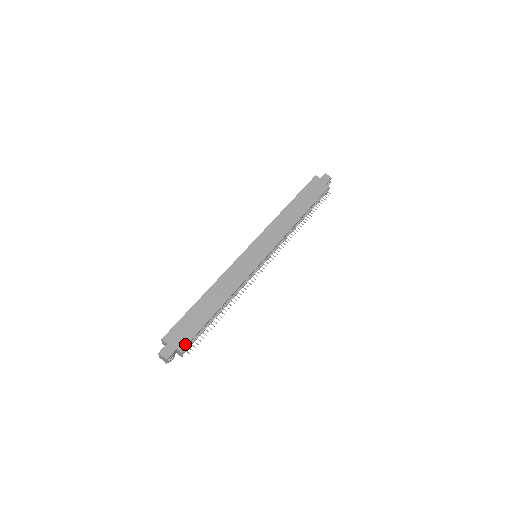
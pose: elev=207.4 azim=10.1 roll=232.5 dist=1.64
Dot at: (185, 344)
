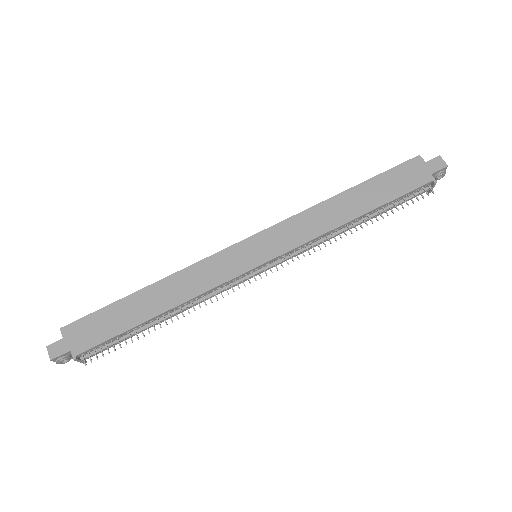
Dot at: (84, 348)
